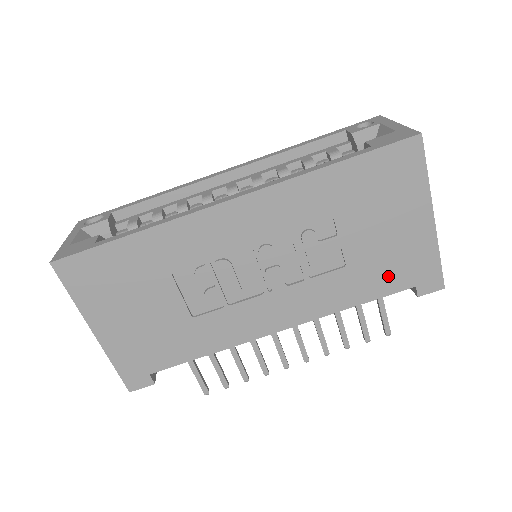
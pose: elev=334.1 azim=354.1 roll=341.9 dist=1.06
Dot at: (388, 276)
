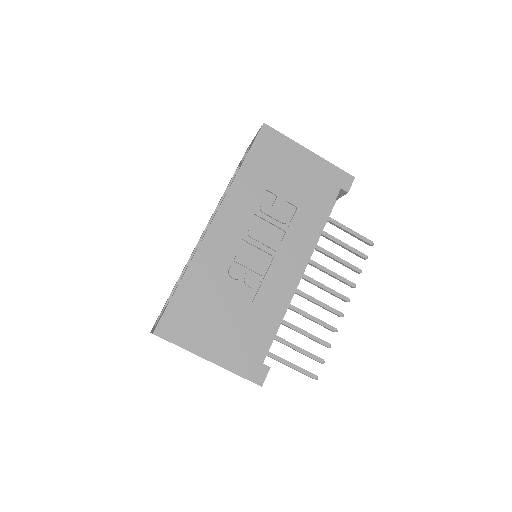
Dot at: (322, 195)
